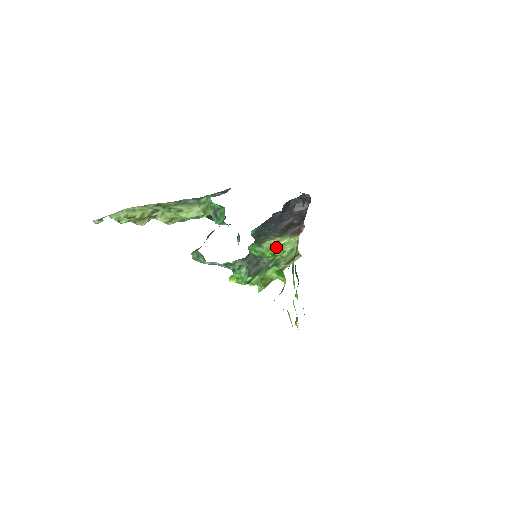
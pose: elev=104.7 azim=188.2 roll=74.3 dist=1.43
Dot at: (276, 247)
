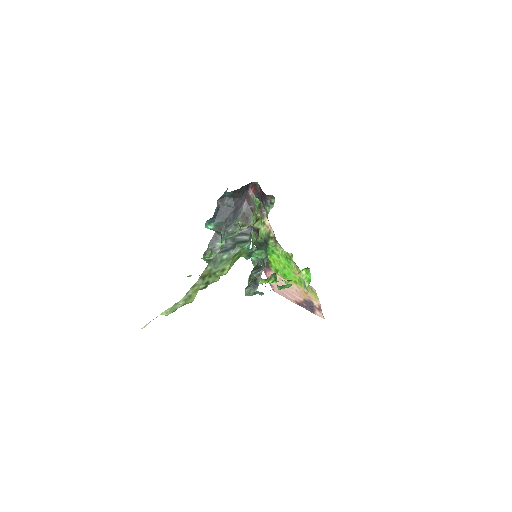
Dot at: occluded
